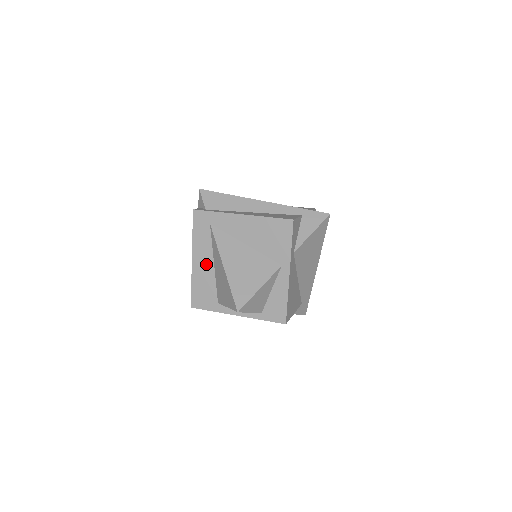
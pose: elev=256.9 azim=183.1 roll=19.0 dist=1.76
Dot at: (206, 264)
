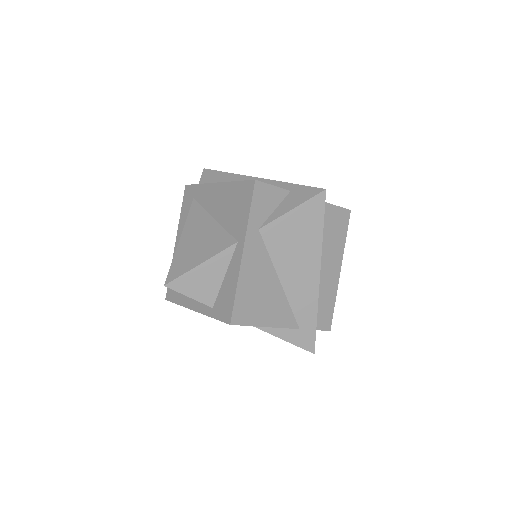
Dot at: occluded
